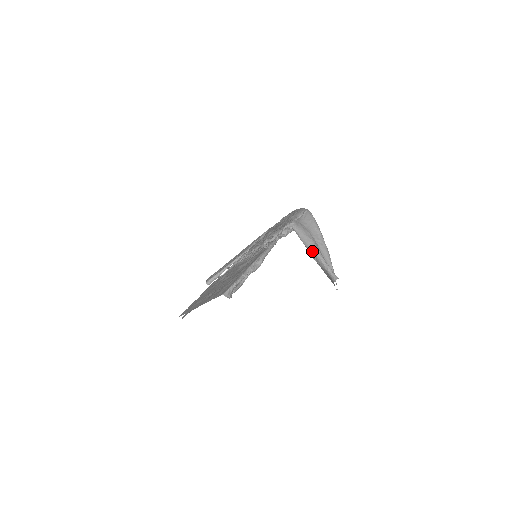
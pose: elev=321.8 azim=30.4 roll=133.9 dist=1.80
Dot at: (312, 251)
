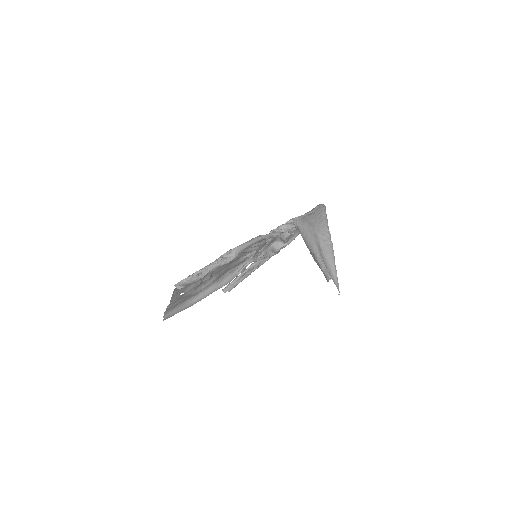
Dot at: (309, 247)
